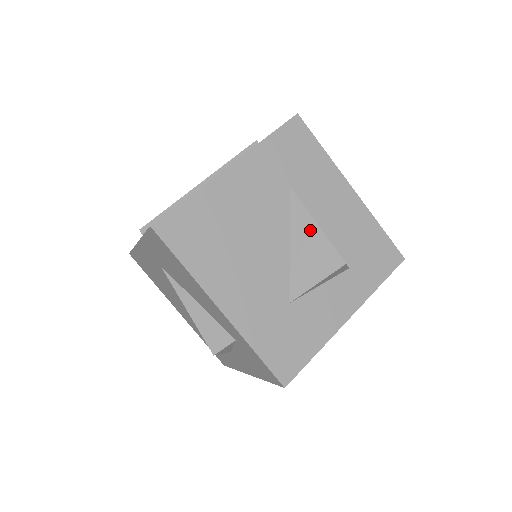
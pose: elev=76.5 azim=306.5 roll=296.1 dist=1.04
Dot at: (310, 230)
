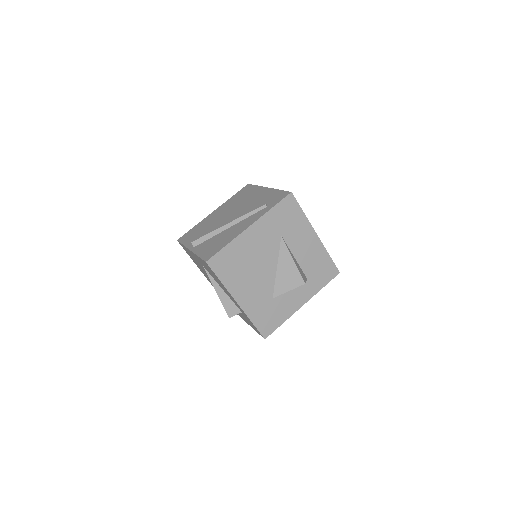
Dot at: (289, 262)
